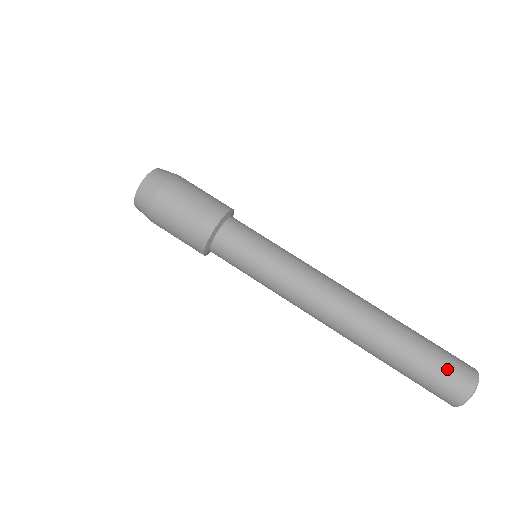
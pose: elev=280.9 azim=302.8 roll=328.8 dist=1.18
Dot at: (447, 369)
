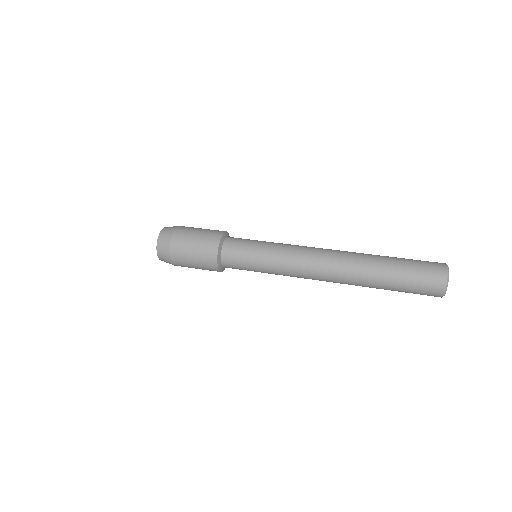
Dot at: (421, 267)
